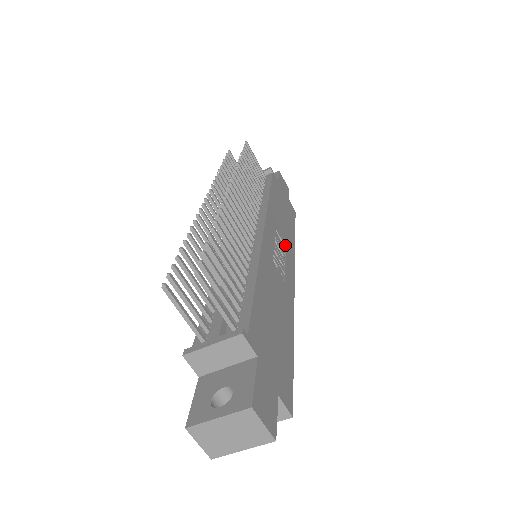
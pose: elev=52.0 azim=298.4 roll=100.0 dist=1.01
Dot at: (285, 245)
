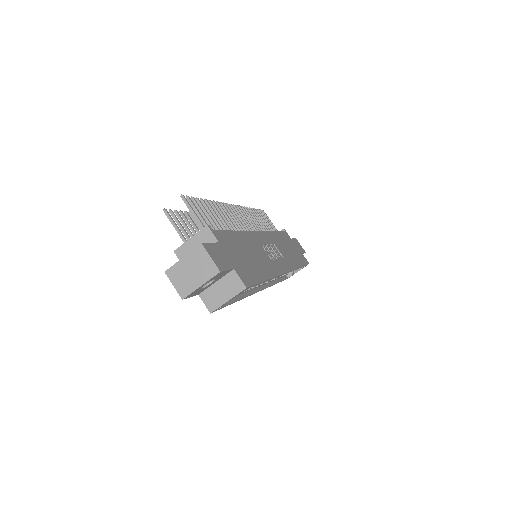
Dot at: (283, 256)
